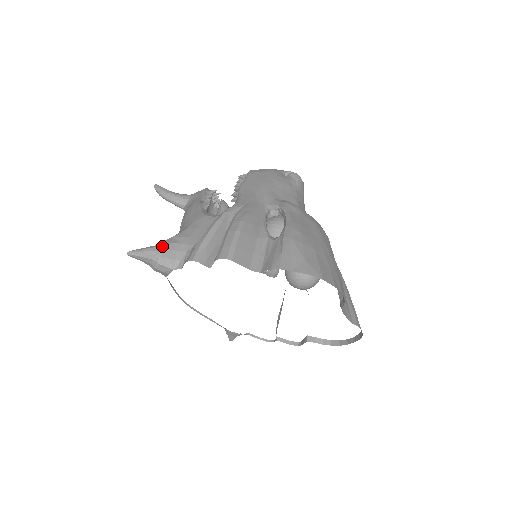
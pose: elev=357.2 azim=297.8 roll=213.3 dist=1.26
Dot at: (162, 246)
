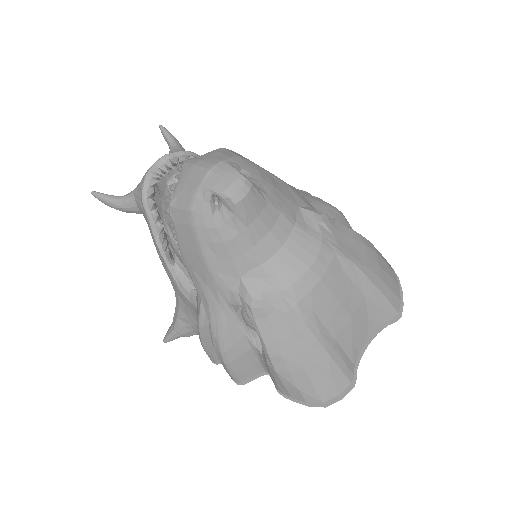
Dot at: (179, 332)
